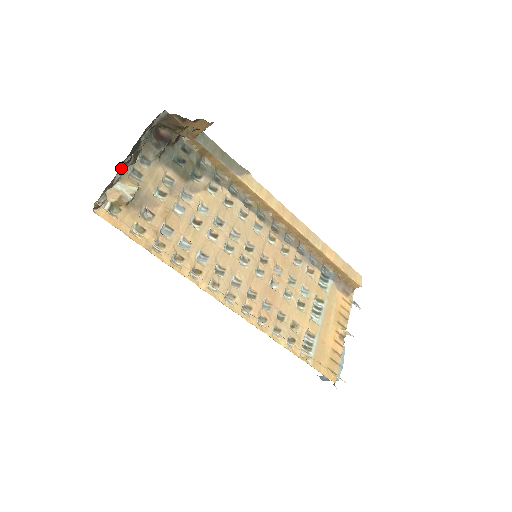
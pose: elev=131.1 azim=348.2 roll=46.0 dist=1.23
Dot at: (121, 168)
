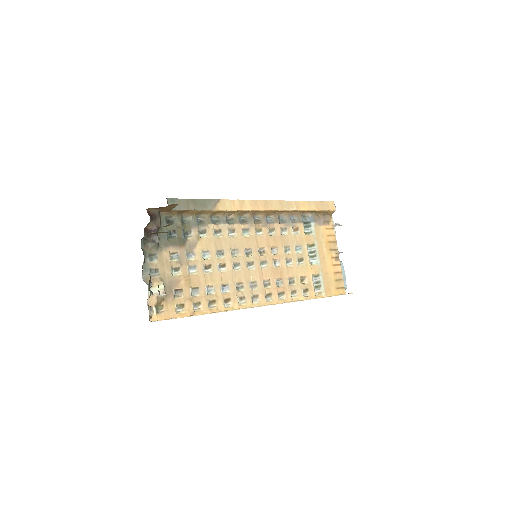
Dot at: (149, 287)
